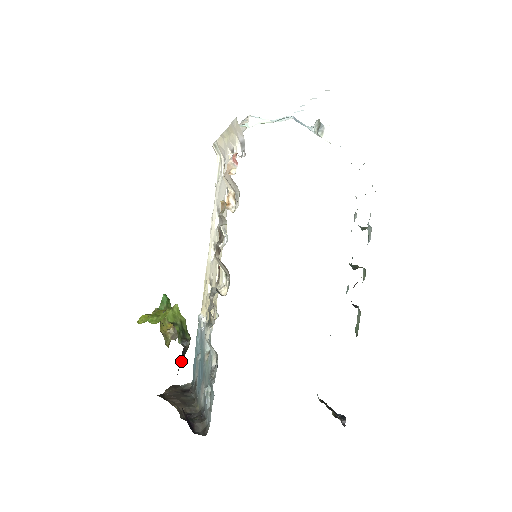
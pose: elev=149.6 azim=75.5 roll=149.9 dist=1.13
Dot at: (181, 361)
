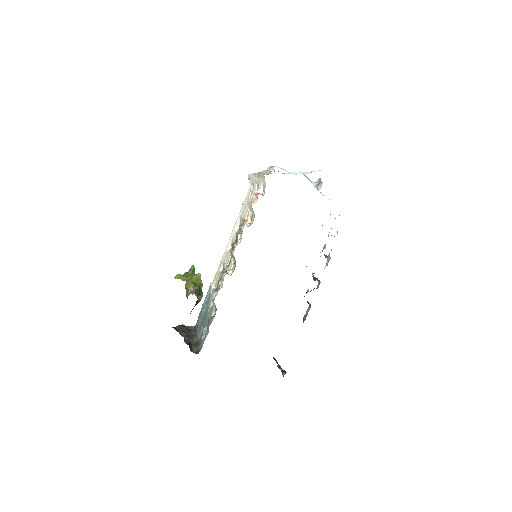
Dot at: occluded
